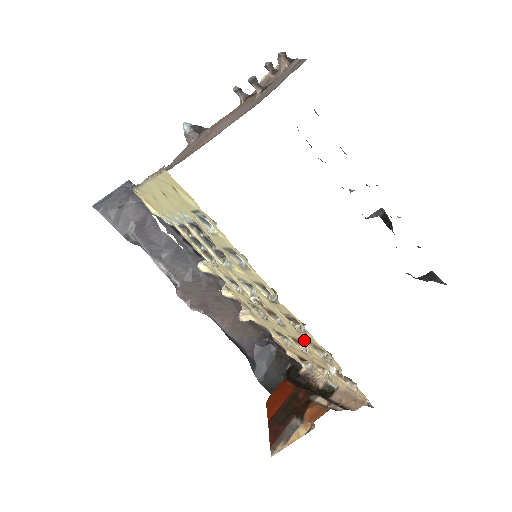
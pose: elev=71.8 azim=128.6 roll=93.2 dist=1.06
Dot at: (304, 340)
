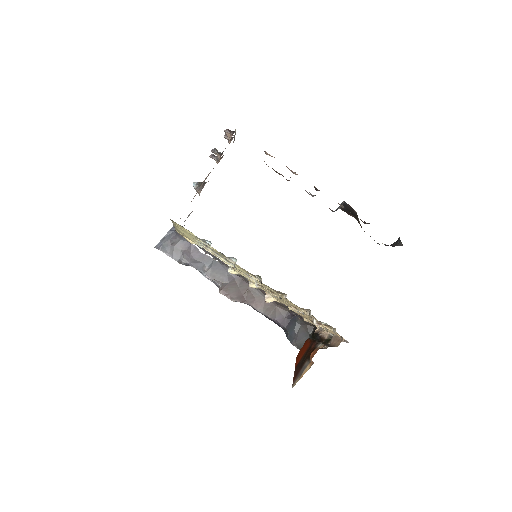
Dot at: (293, 305)
